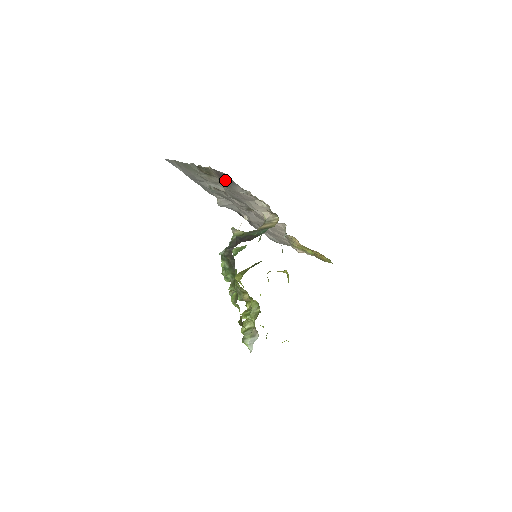
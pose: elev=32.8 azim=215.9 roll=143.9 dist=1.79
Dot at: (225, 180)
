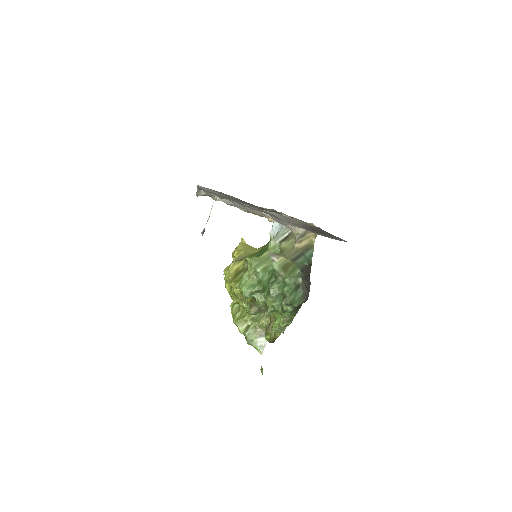
Dot at: (319, 232)
